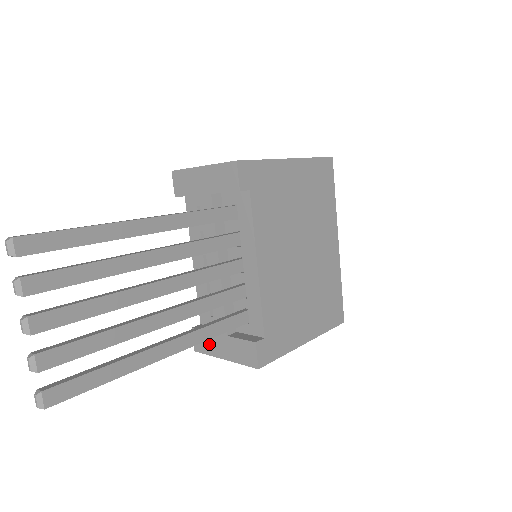
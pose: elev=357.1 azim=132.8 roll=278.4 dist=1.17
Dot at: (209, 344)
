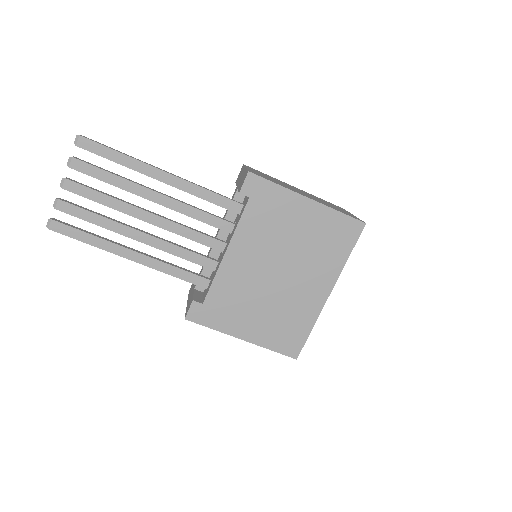
Dot at: (191, 290)
